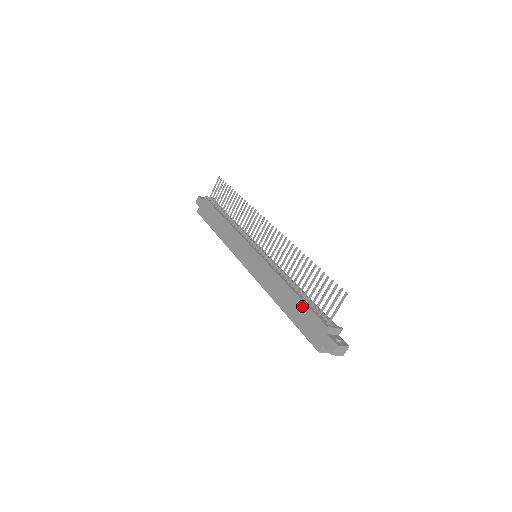
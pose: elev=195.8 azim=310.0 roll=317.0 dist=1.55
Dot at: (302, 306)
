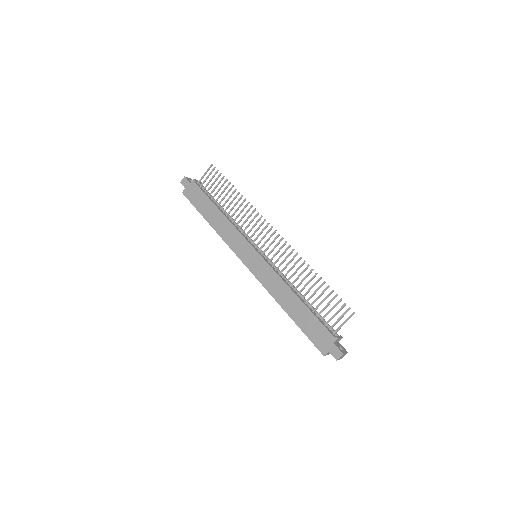
Dot at: (309, 315)
